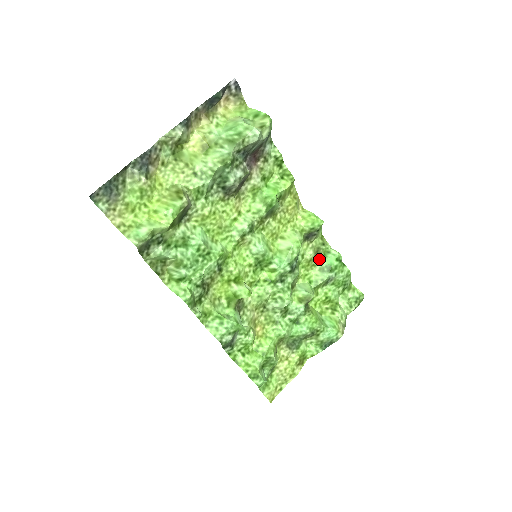
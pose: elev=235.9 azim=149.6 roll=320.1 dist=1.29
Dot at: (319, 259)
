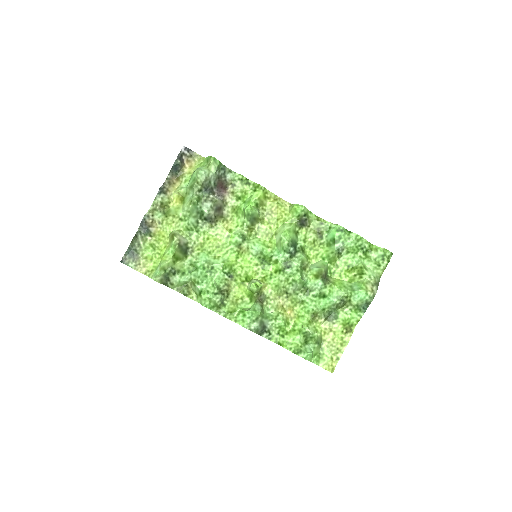
Dot at: (323, 237)
